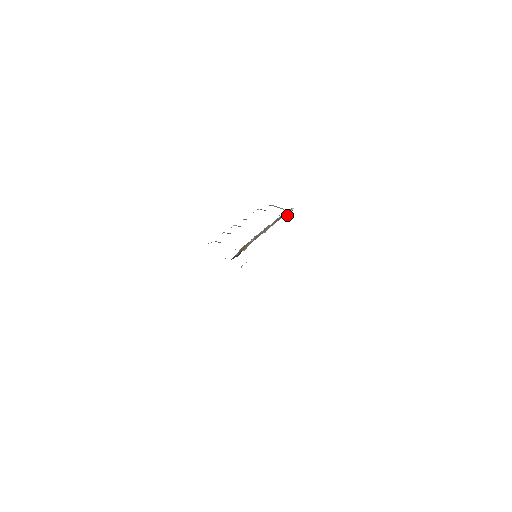
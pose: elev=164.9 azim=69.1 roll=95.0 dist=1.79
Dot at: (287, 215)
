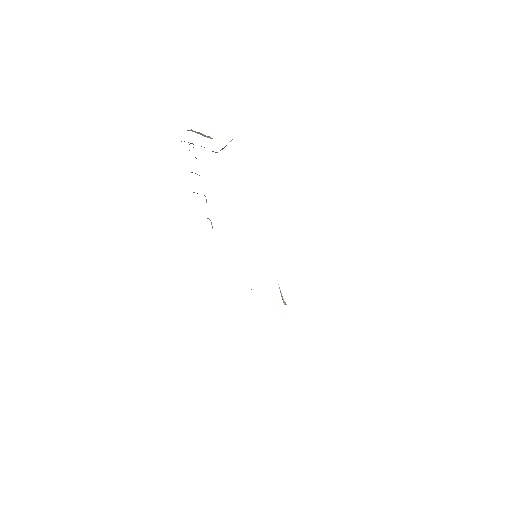
Dot at: occluded
